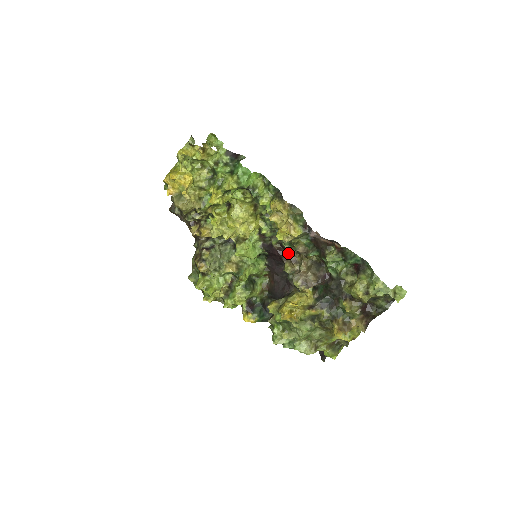
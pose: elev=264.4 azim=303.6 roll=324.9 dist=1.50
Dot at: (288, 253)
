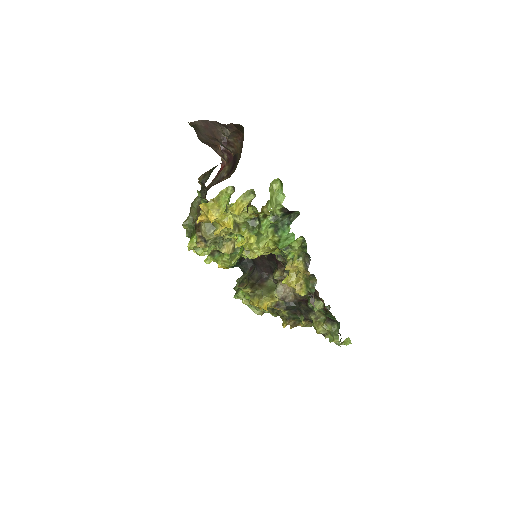
Dot at: (285, 272)
